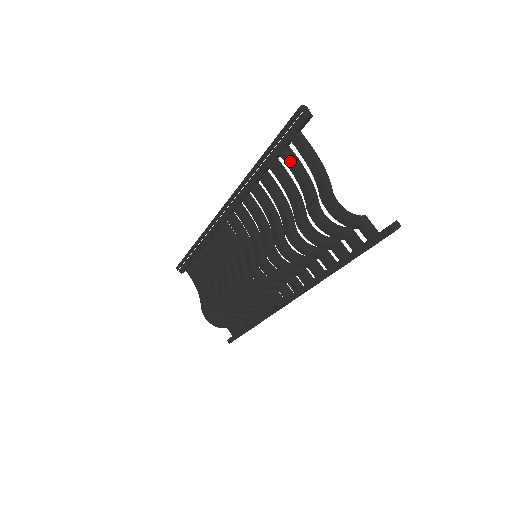
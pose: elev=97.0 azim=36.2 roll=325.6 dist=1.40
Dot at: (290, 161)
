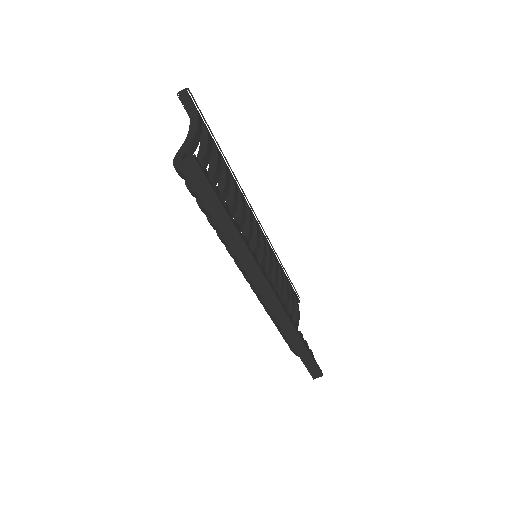
Dot at: (201, 143)
